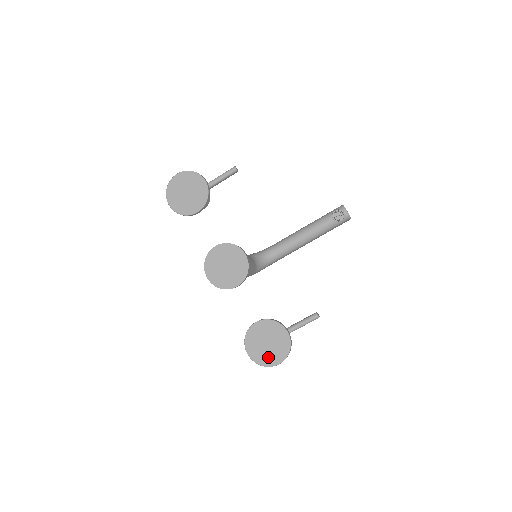
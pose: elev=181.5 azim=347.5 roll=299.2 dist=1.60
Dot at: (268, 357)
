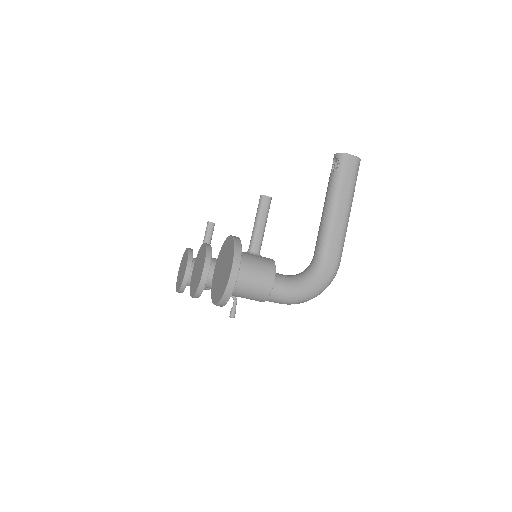
Dot at: (224, 279)
